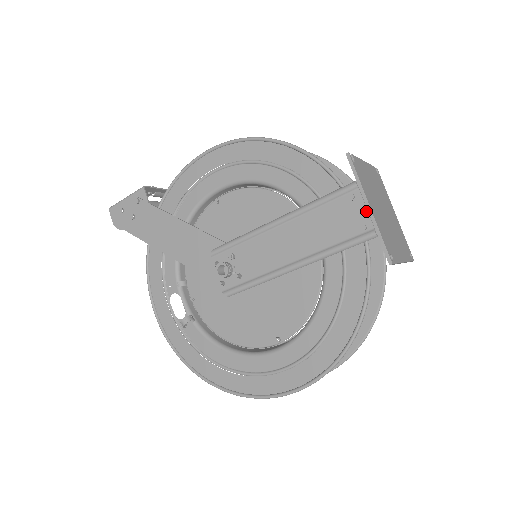
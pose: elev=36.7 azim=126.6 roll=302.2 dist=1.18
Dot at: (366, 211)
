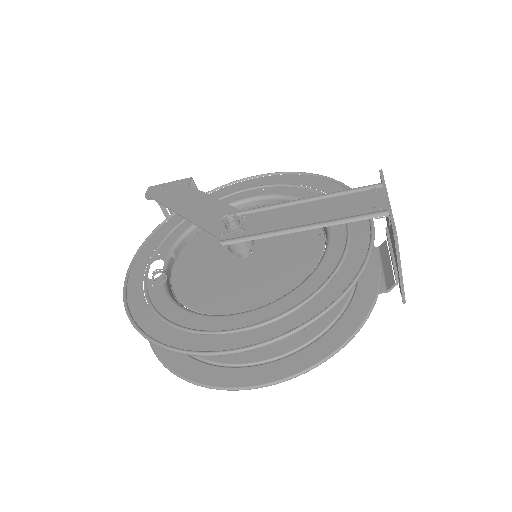
Dot at: (385, 199)
